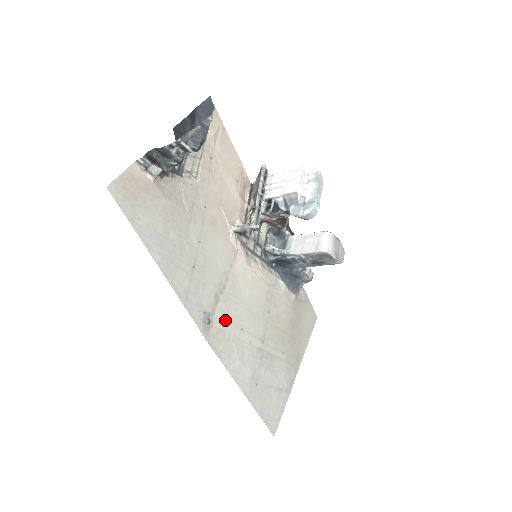
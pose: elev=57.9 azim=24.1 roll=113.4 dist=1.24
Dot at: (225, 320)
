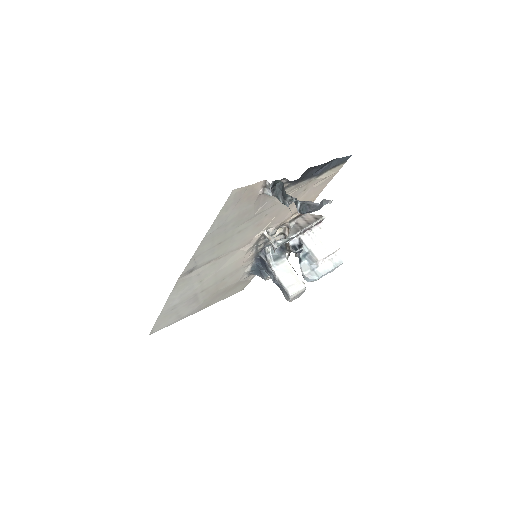
Dot at: (199, 274)
